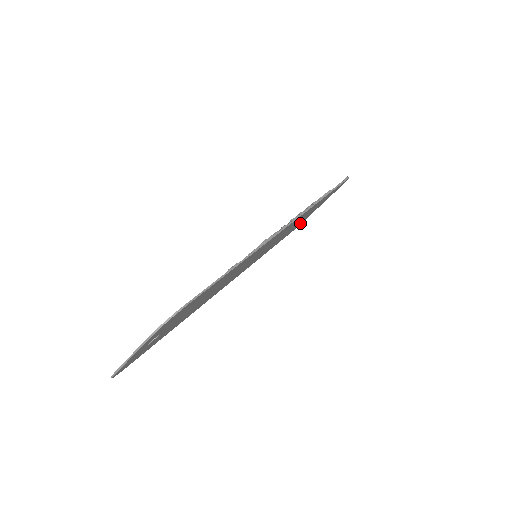
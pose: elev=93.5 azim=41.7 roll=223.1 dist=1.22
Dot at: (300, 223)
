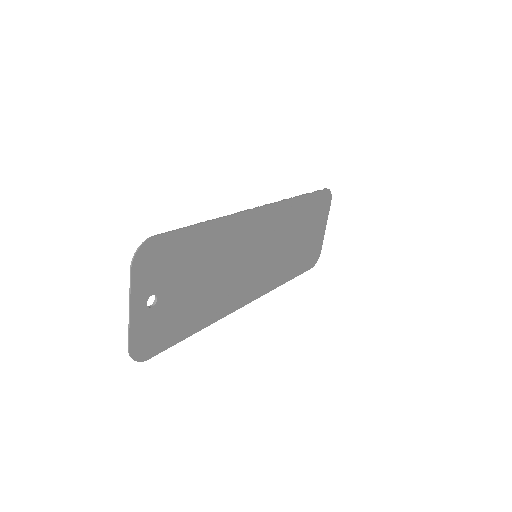
Dot at: (313, 252)
